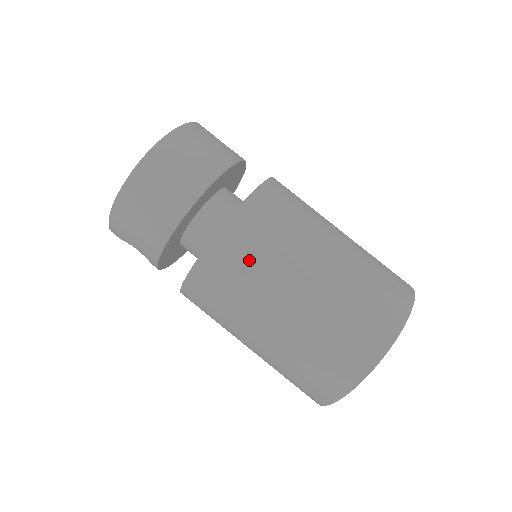
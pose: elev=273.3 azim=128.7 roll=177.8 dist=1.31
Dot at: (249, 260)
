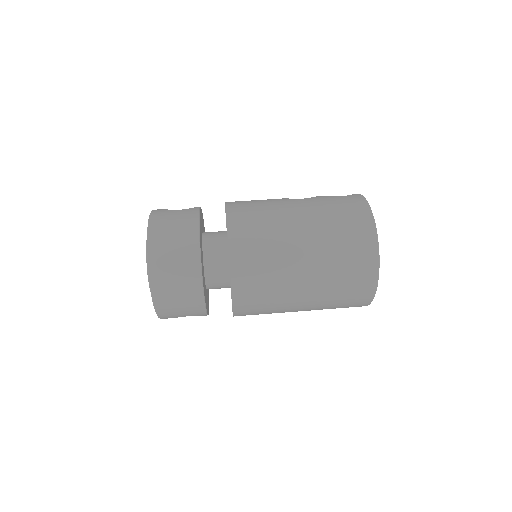
Dot at: (261, 269)
